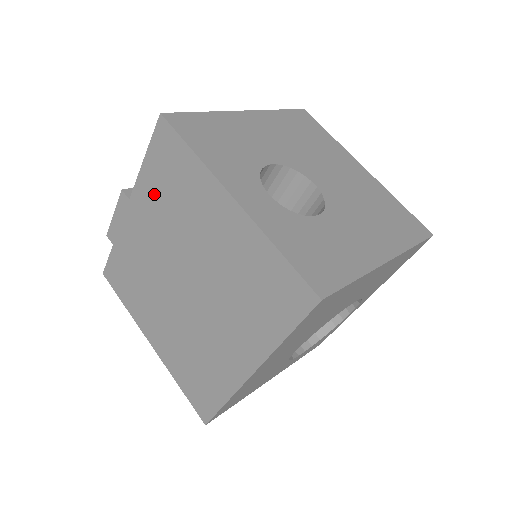
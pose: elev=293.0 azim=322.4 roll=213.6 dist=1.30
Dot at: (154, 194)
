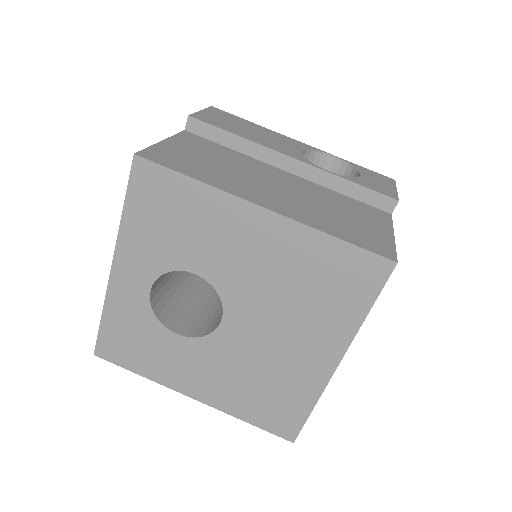
Dot at: occluded
